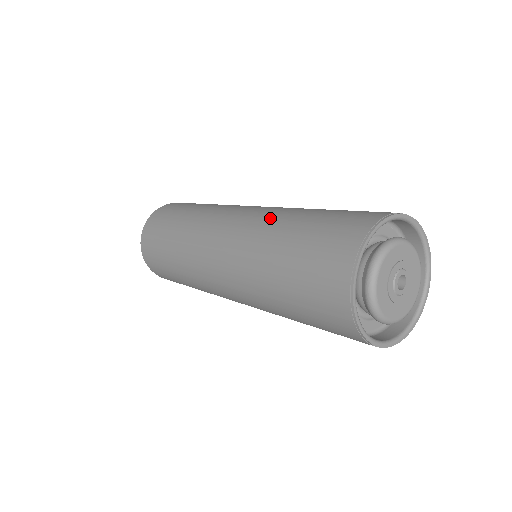
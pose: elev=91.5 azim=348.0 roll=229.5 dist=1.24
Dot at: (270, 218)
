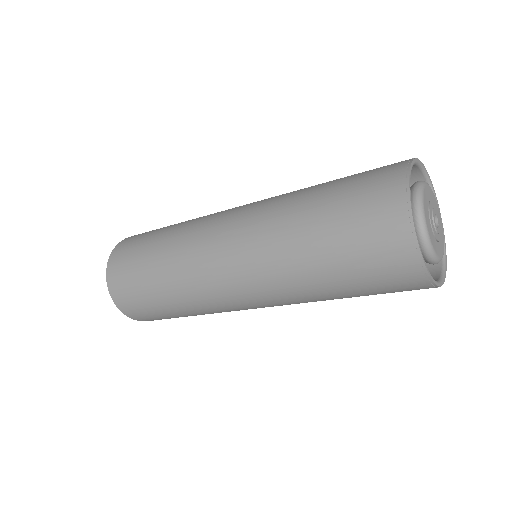
Dot at: (275, 244)
